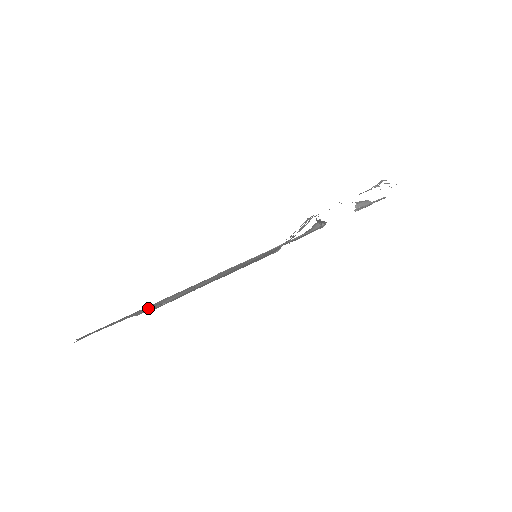
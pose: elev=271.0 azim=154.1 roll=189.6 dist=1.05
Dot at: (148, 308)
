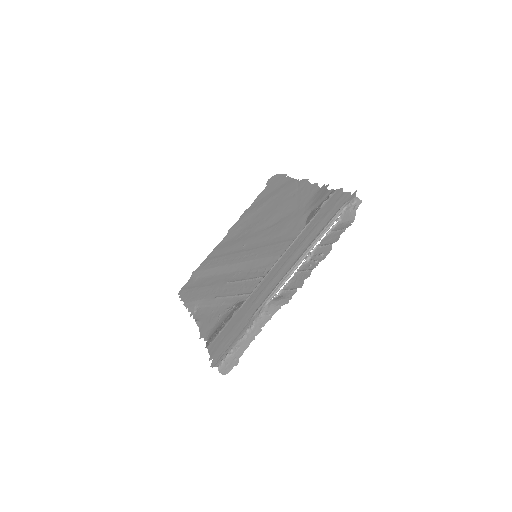
Dot at: (192, 307)
